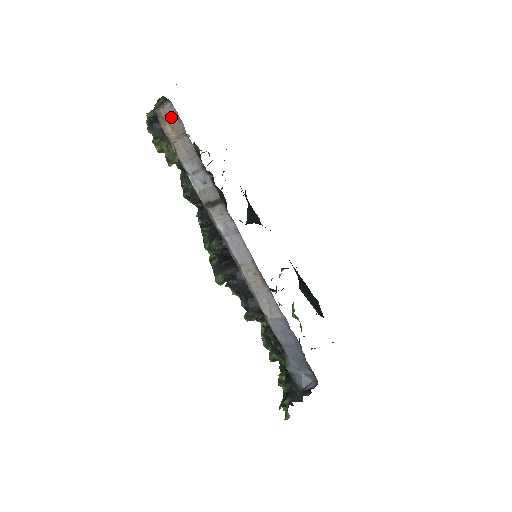
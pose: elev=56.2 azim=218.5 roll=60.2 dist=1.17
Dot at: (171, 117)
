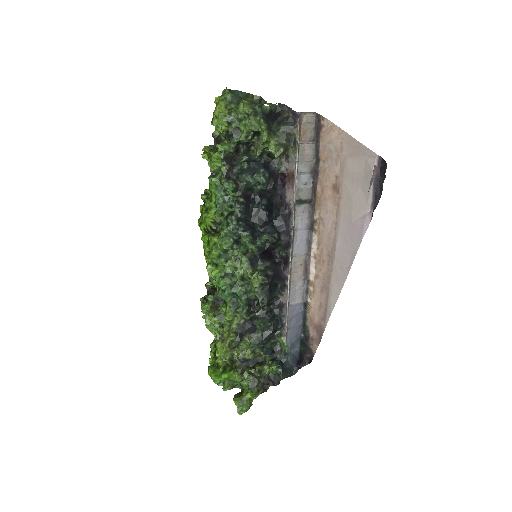
Dot at: (307, 124)
